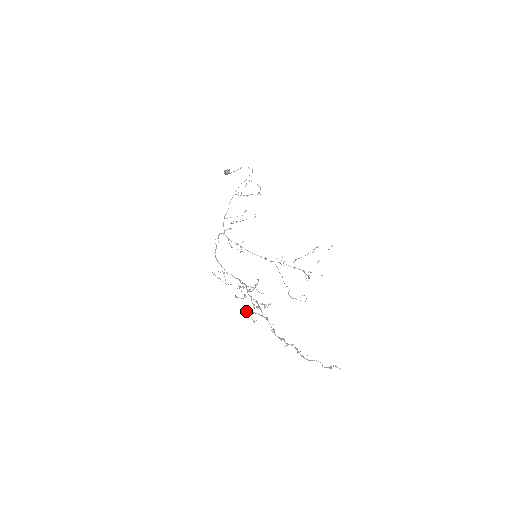
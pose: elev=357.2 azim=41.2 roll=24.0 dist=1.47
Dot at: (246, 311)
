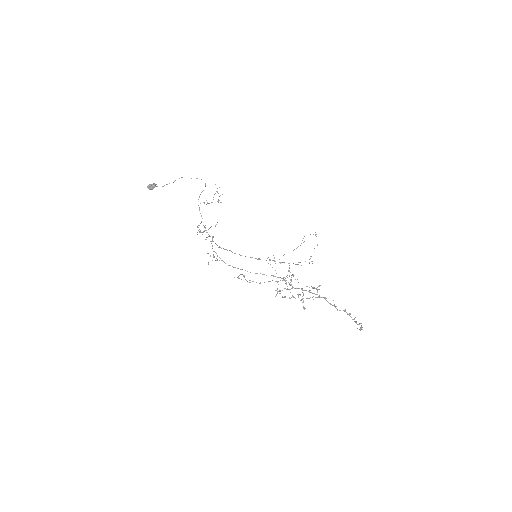
Dot at: occluded
